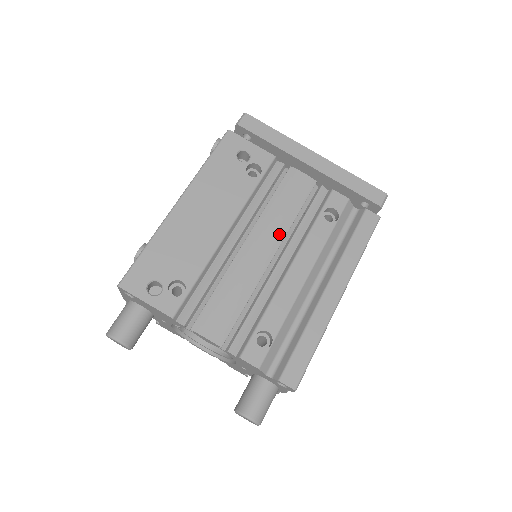
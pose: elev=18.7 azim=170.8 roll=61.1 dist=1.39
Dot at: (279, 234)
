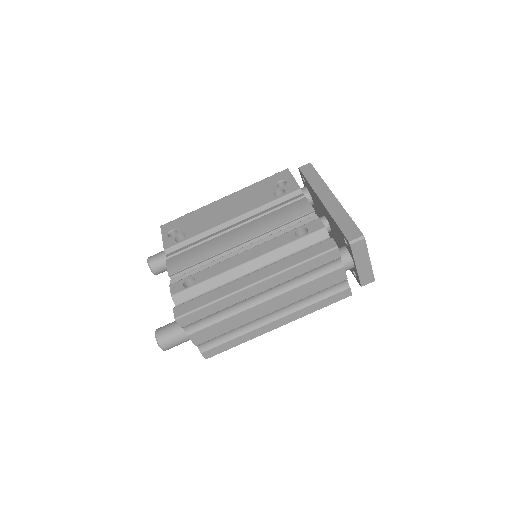
Dot at: (257, 232)
